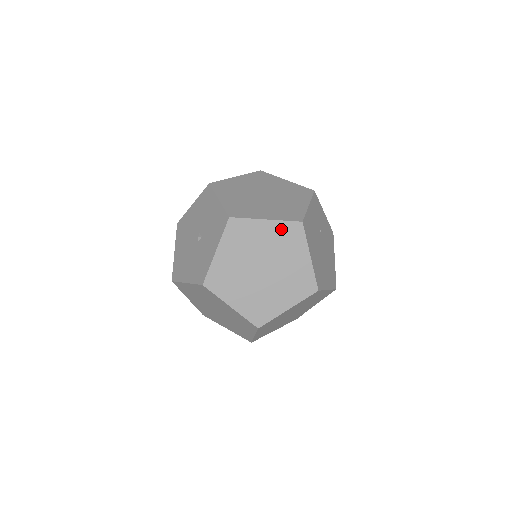
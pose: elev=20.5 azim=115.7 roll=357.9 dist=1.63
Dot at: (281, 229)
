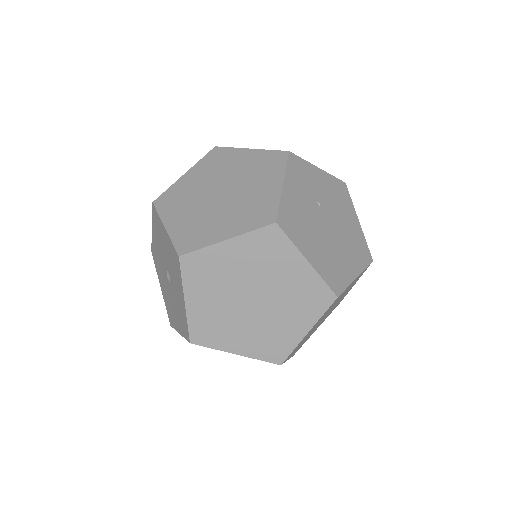
Dot at: (252, 243)
